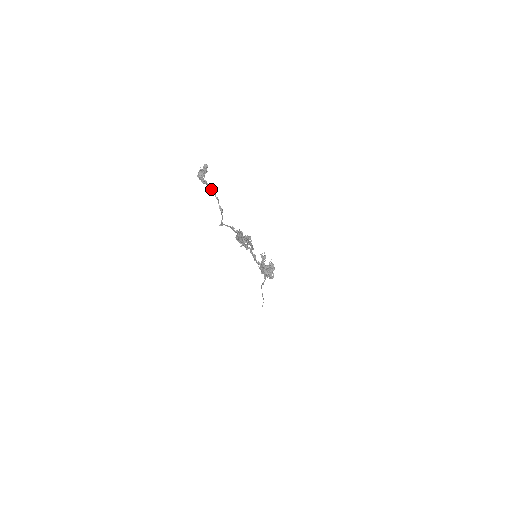
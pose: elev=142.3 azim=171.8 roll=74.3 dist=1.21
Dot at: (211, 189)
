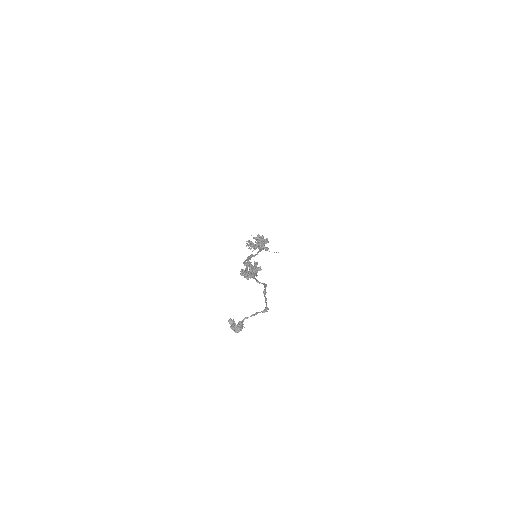
Dot at: occluded
